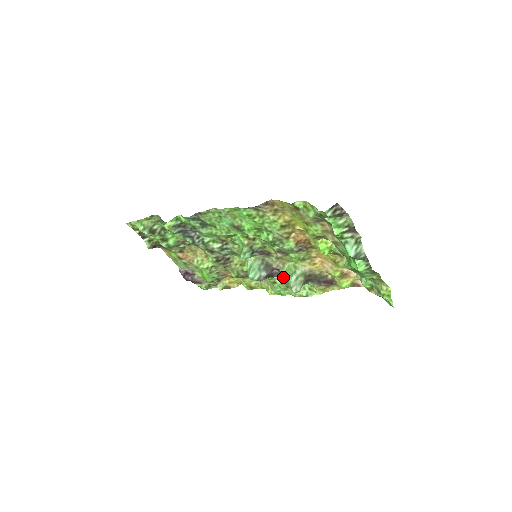
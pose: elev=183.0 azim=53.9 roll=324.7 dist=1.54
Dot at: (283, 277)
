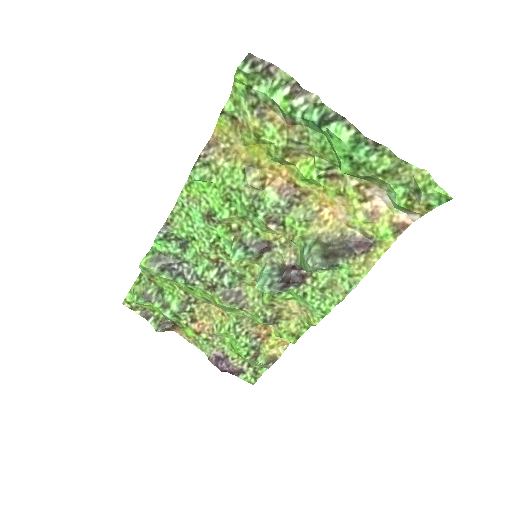
Dot at: (308, 277)
